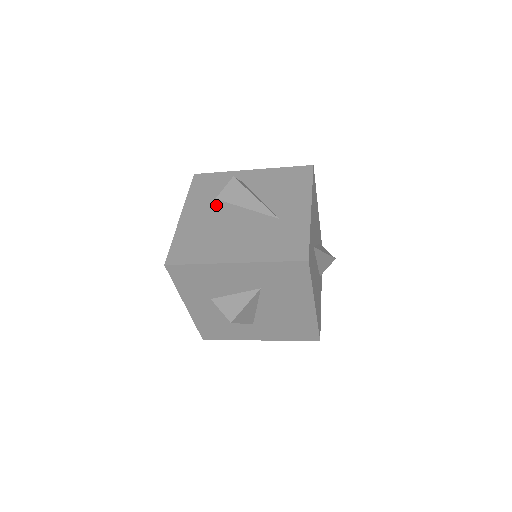
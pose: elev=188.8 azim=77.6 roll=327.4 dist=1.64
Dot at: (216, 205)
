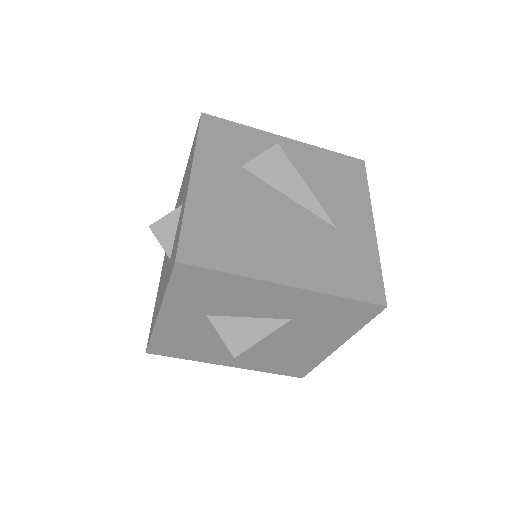
Dot at: (245, 177)
